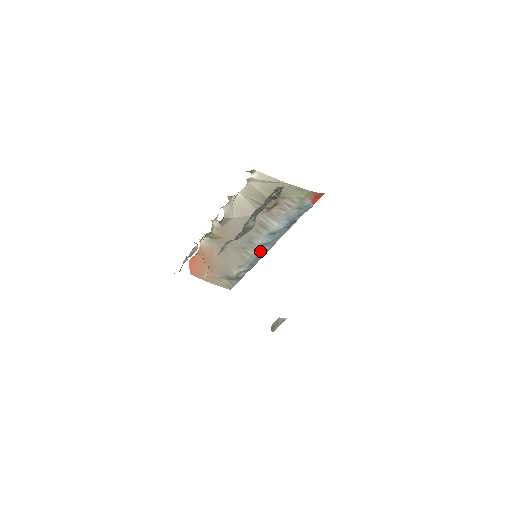
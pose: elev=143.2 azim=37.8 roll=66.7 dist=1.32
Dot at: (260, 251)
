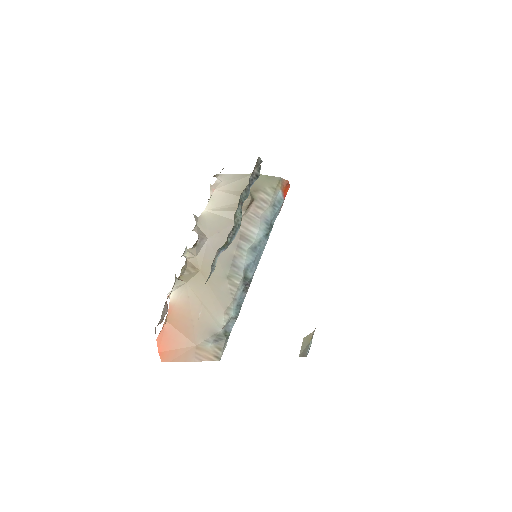
Dot at: (245, 280)
